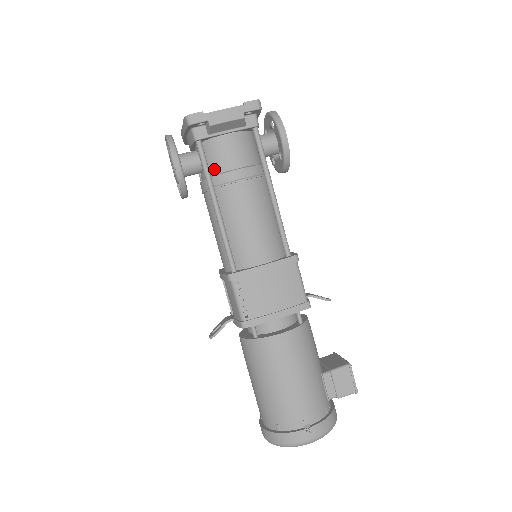
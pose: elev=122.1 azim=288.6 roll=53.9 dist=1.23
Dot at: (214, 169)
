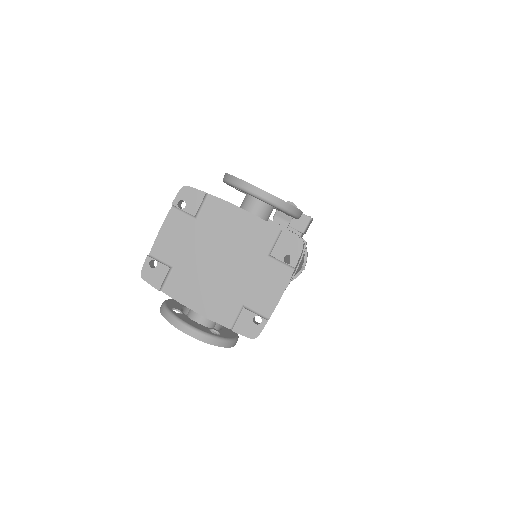
Dot at: occluded
